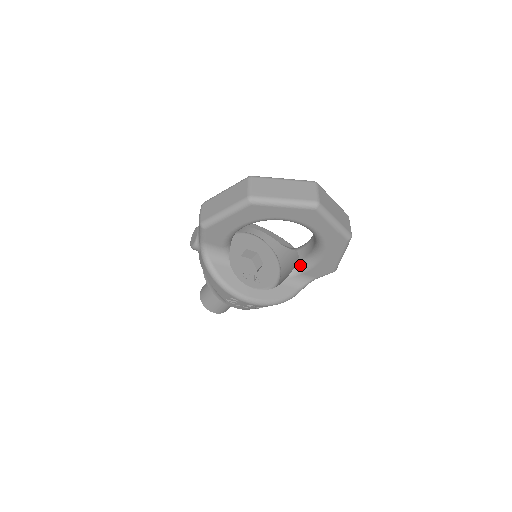
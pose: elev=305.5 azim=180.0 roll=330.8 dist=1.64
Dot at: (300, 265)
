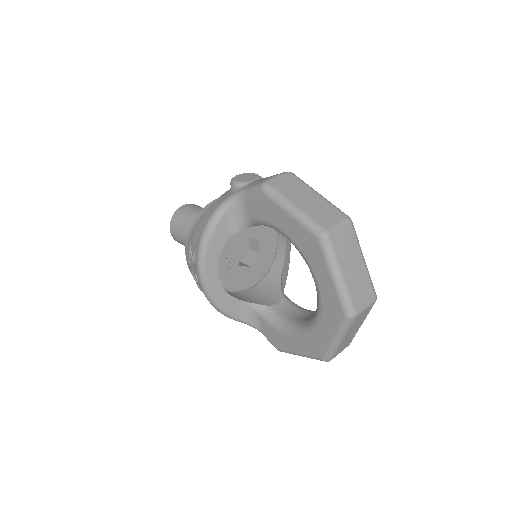
Dot at: (269, 311)
